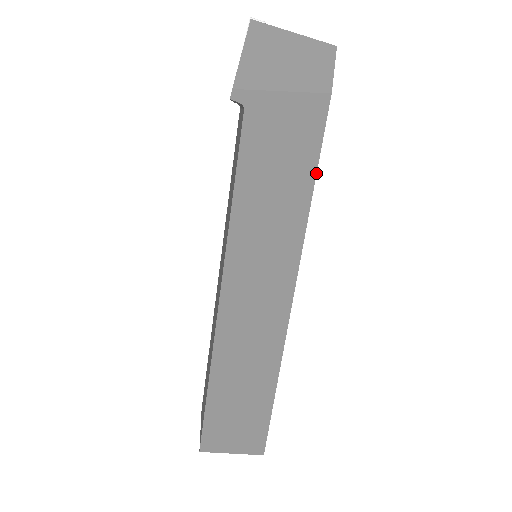
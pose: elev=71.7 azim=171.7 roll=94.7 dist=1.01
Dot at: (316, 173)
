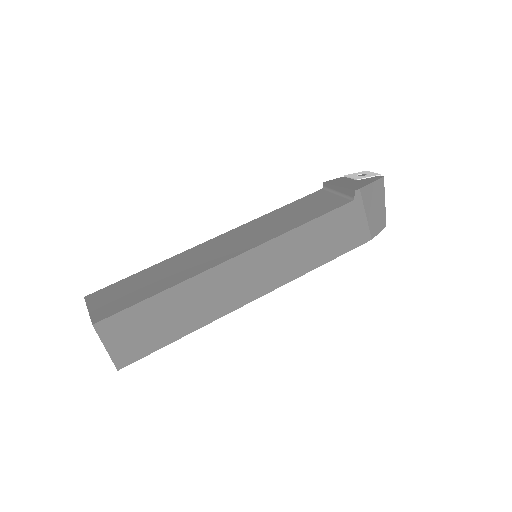
Dot at: occluded
